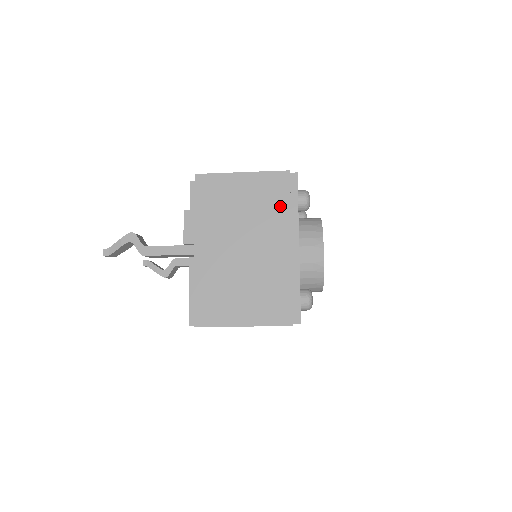
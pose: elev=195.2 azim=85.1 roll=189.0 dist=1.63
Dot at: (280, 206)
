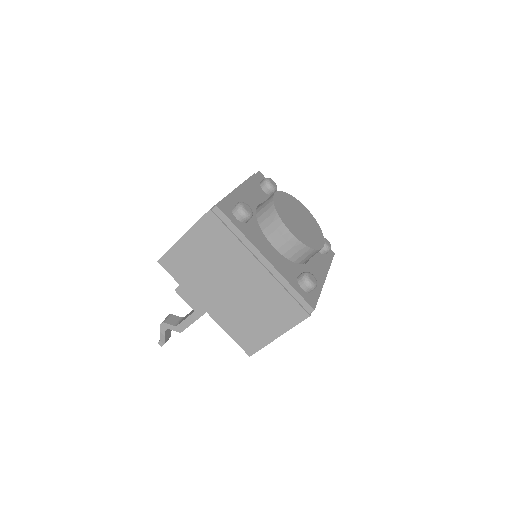
Dot at: (227, 241)
